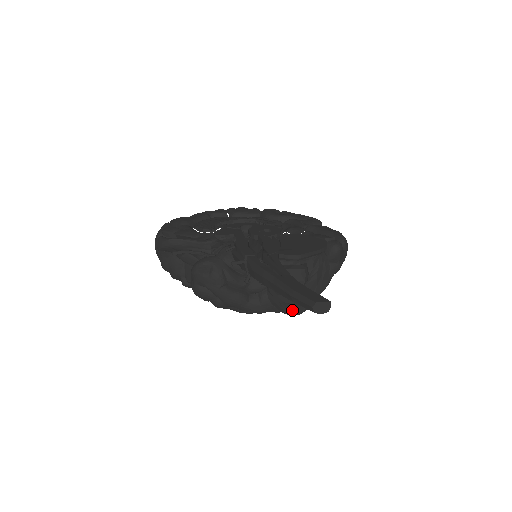
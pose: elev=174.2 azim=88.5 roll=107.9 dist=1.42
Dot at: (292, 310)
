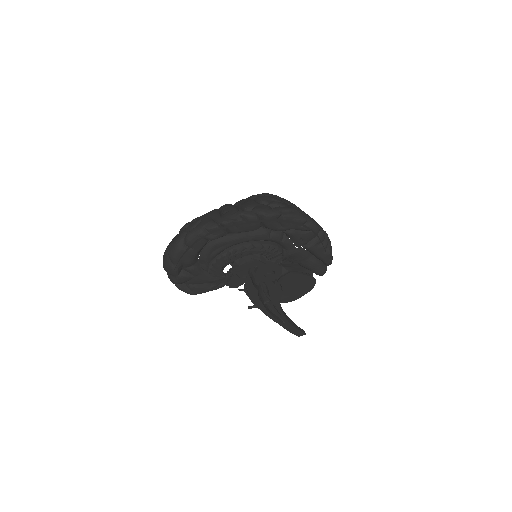
Dot at: occluded
